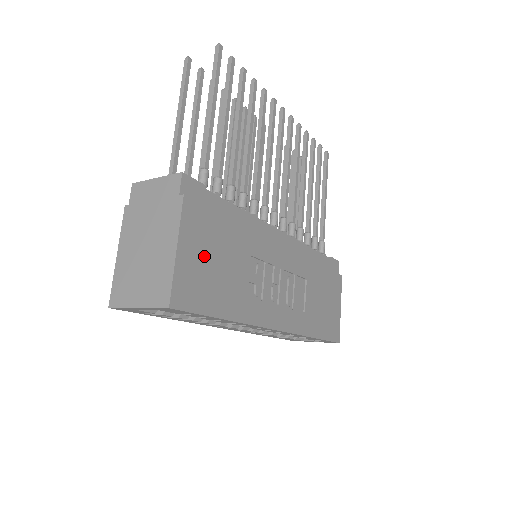
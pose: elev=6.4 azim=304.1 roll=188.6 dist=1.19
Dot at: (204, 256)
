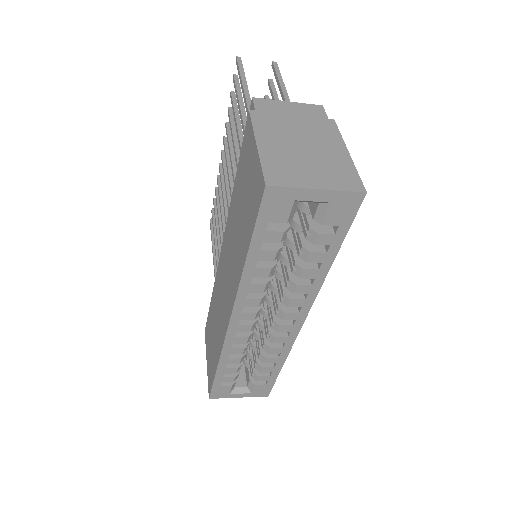
Dot at: occluded
